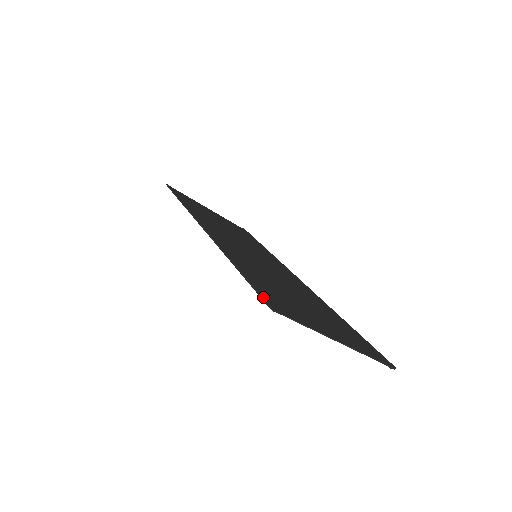
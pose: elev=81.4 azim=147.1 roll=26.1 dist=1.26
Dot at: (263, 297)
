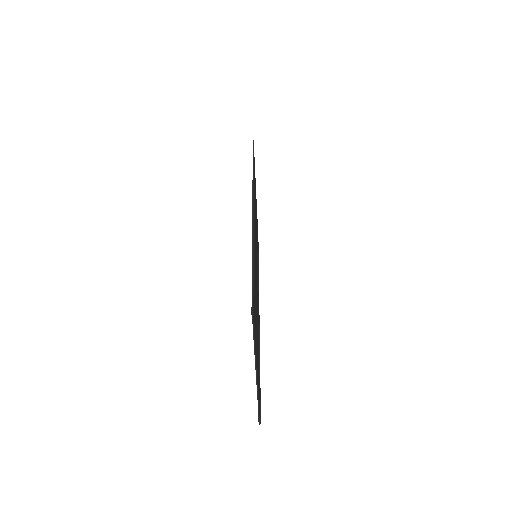
Dot at: occluded
